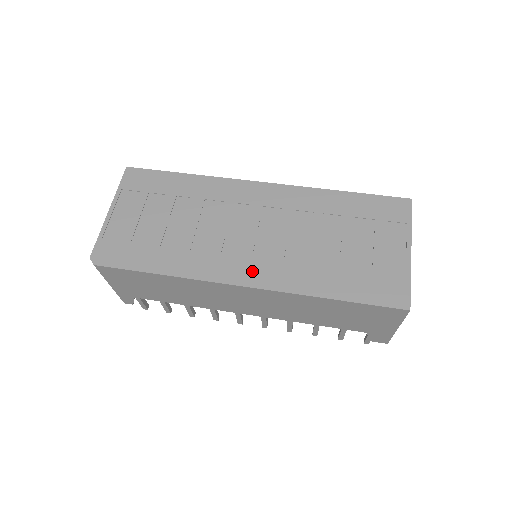
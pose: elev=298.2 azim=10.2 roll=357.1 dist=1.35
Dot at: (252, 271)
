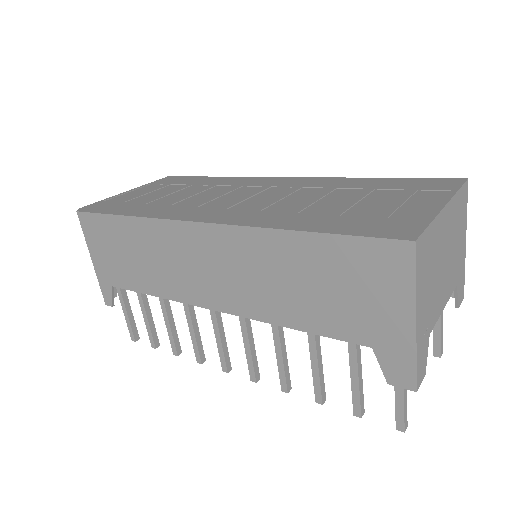
Dot at: (218, 214)
